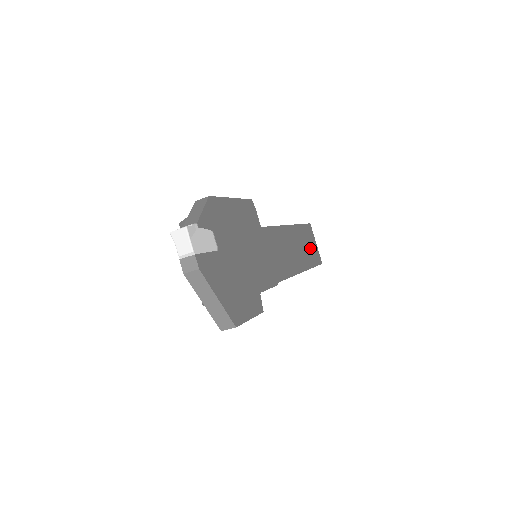
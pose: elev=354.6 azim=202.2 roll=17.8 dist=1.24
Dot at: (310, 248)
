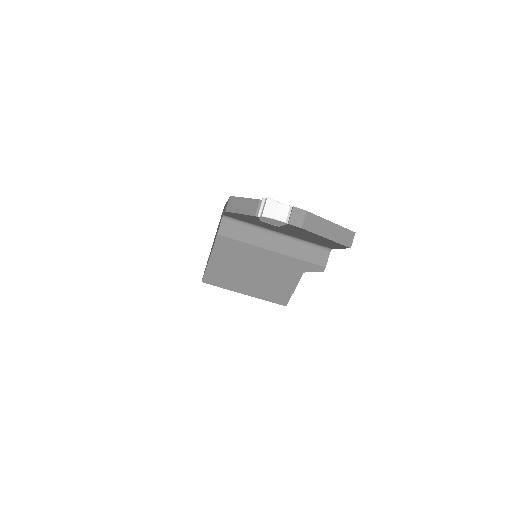
Dot at: occluded
